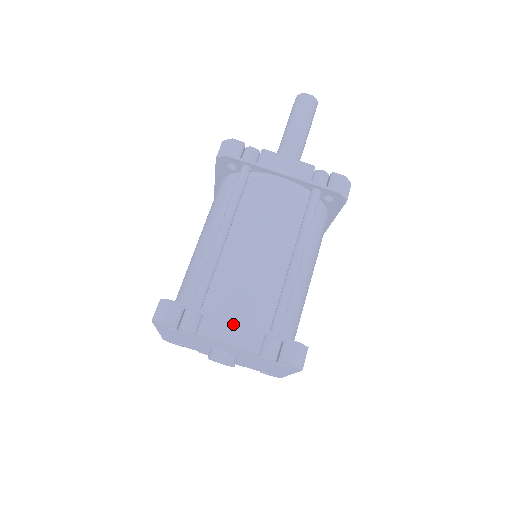
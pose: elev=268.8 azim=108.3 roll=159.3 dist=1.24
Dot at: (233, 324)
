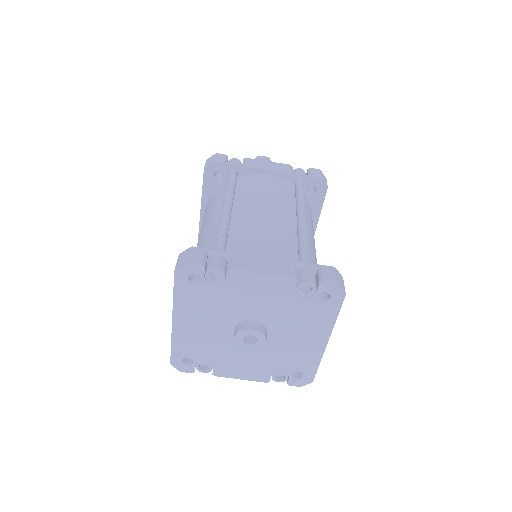
Dot at: (263, 259)
